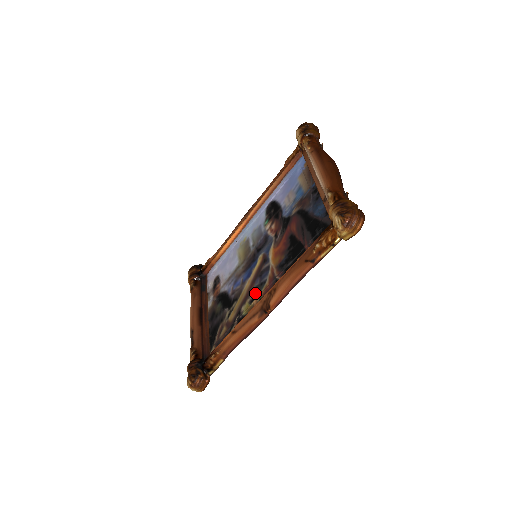
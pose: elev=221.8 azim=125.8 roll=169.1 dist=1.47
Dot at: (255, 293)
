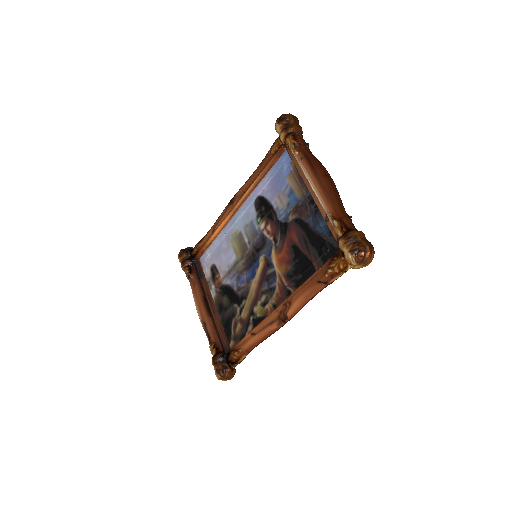
Dot at: (266, 297)
